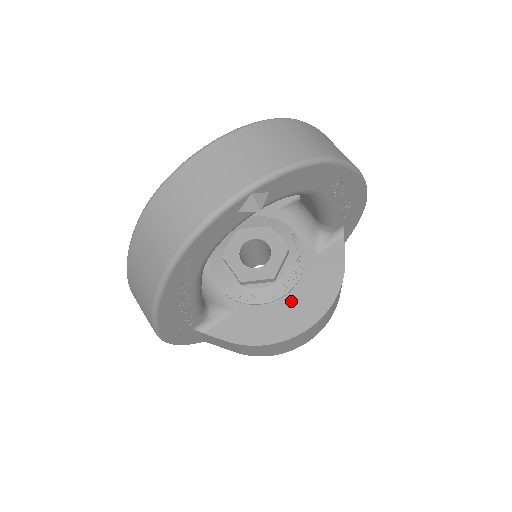
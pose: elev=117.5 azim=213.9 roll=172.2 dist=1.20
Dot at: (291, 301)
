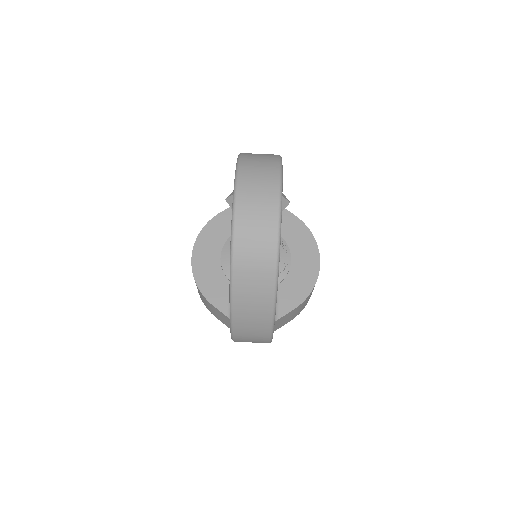
Dot at: (297, 259)
